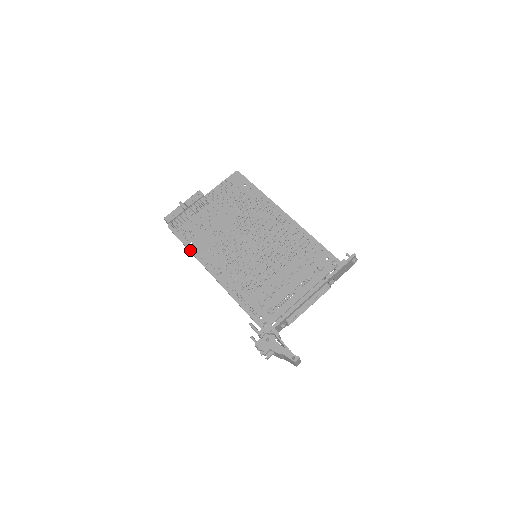
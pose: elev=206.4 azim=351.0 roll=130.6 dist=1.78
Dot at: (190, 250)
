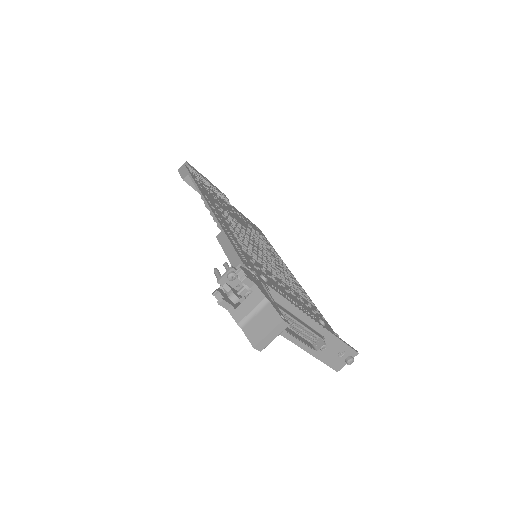
Dot at: (198, 186)
